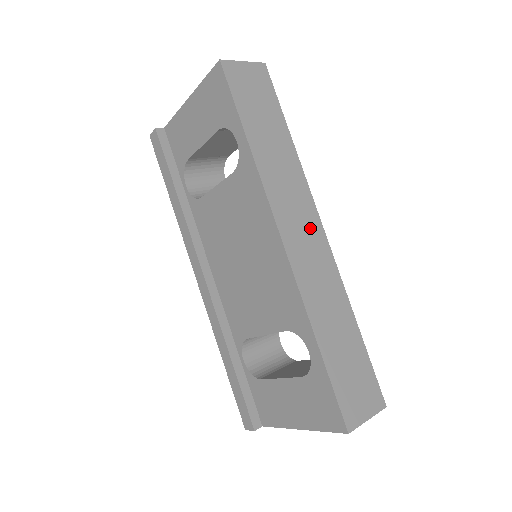
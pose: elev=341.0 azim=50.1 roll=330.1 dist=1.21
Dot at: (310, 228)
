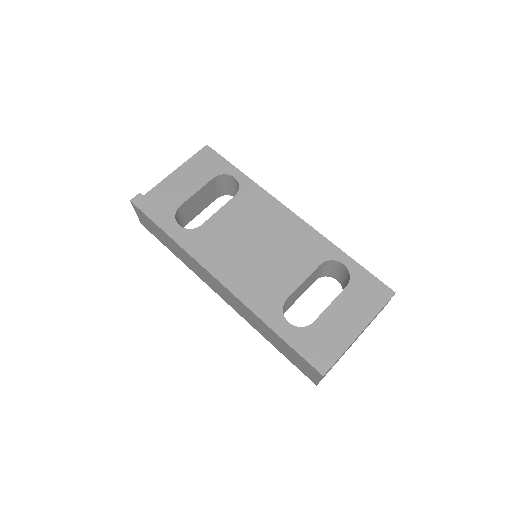
Dot at: occluded
